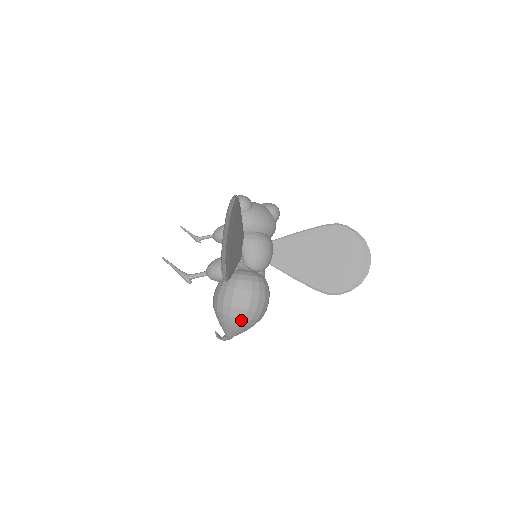
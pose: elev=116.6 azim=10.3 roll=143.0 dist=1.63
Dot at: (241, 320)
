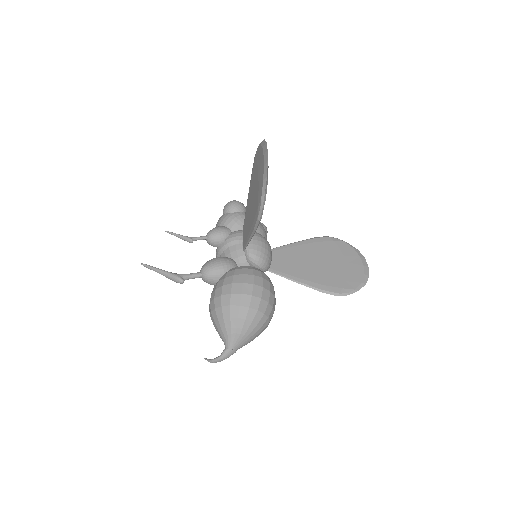
Dot at: (253, 312)
